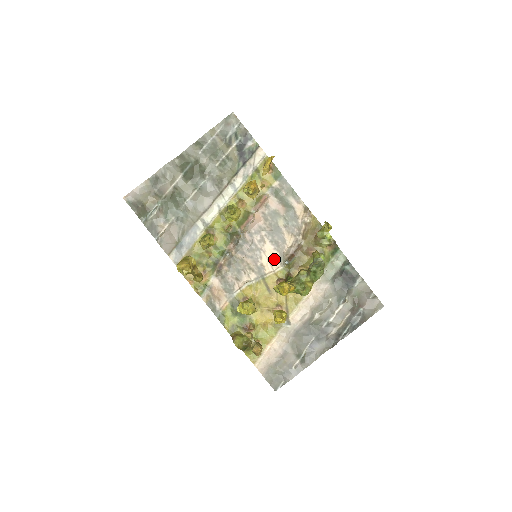
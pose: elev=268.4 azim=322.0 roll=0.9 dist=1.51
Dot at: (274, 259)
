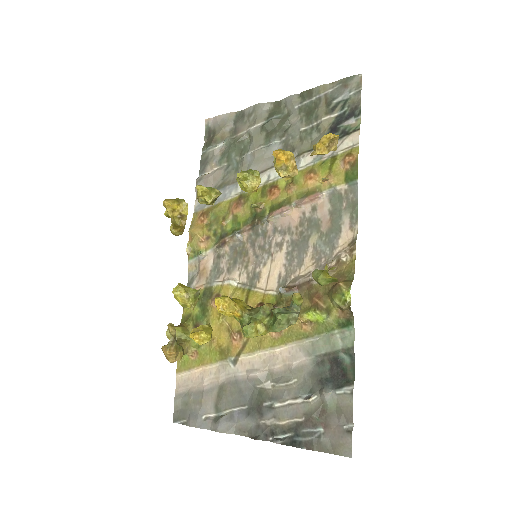
Dot at: (275, 277)
